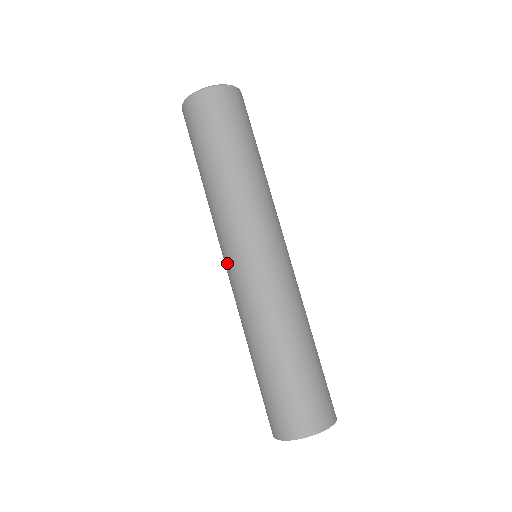
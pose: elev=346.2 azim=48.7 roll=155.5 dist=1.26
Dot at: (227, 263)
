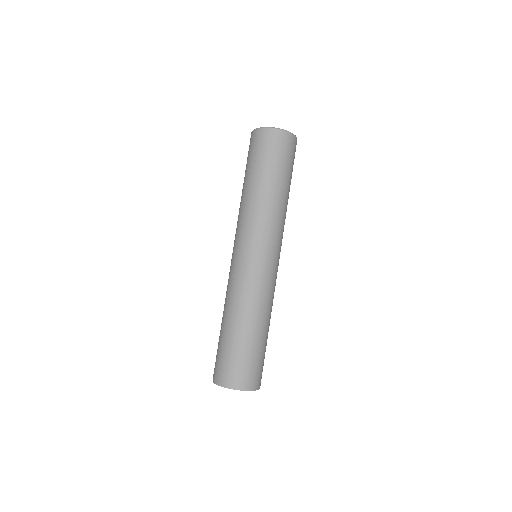
Dot at: (242, 253)
